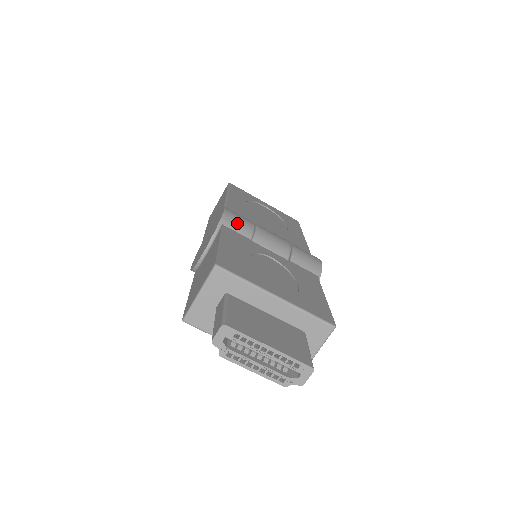
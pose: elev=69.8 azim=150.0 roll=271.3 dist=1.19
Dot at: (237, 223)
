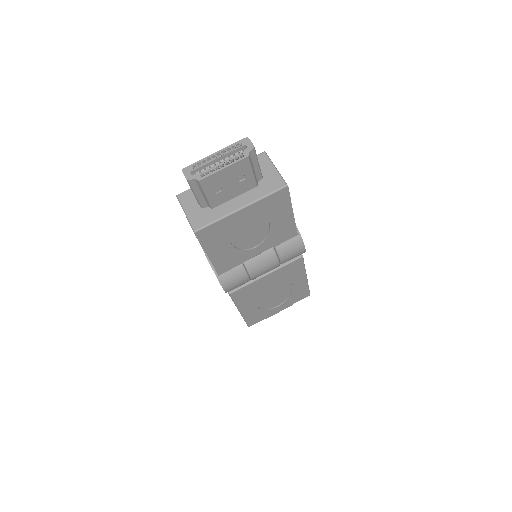
Dot at: occluded
